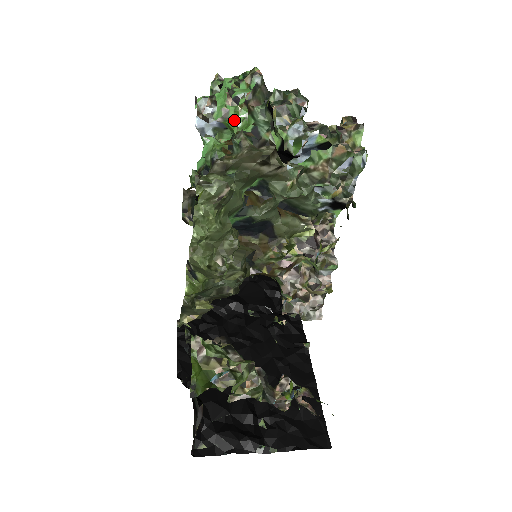
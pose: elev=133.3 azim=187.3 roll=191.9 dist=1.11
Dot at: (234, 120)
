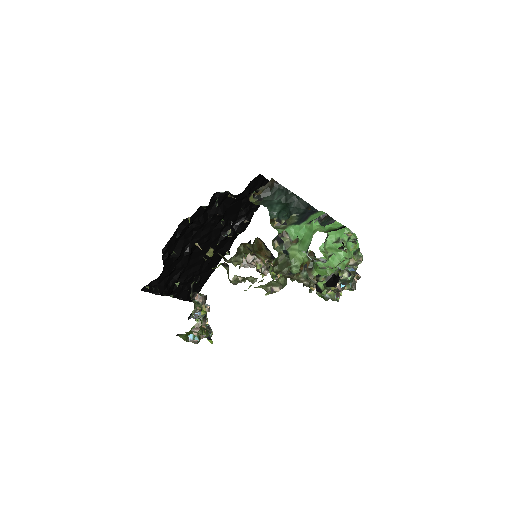
Dot at: (321, 272)
